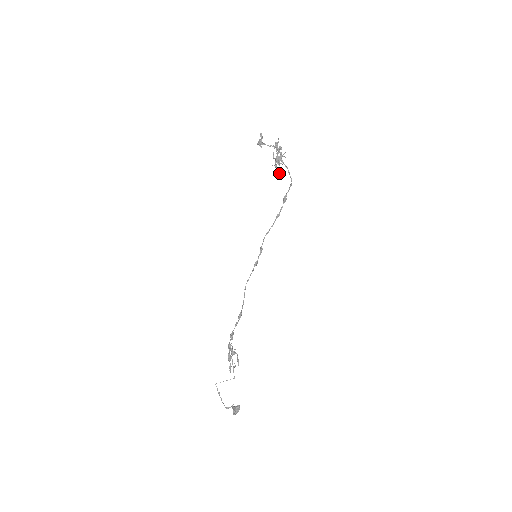
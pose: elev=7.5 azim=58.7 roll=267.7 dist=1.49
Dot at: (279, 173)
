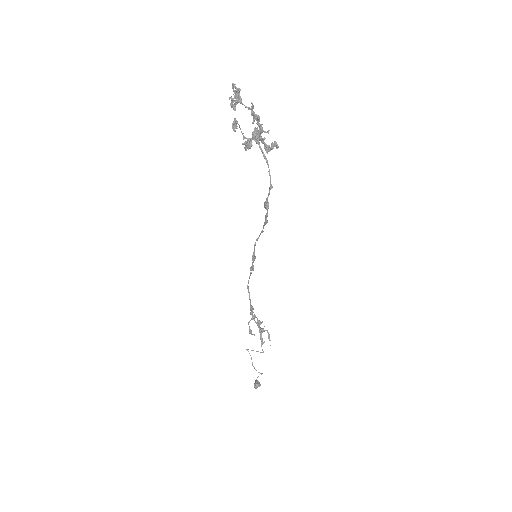
Dot at: (277, 146)
